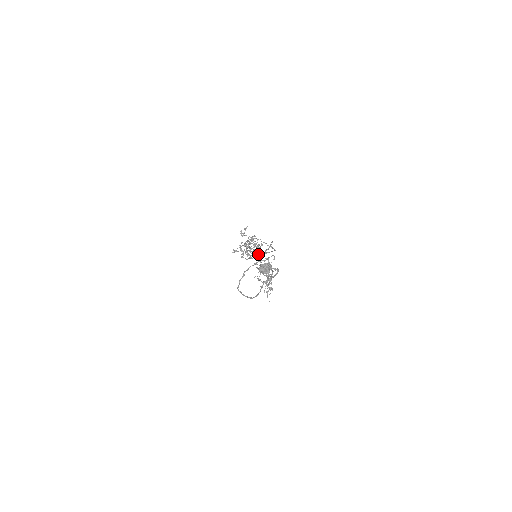
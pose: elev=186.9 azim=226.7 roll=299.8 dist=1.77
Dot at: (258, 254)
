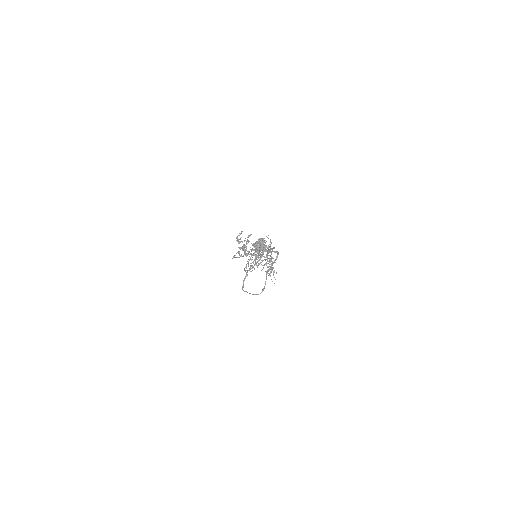
Dot at: (261, 262)
